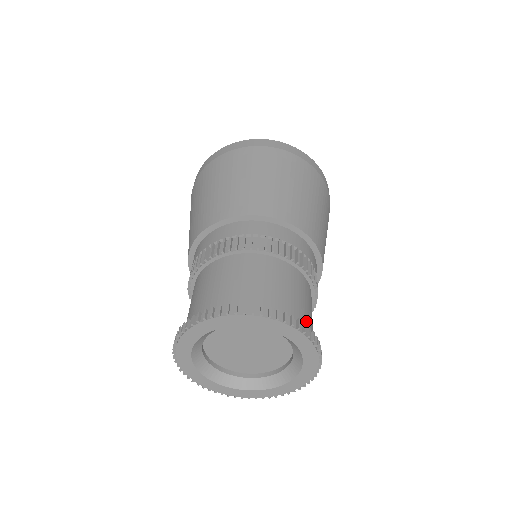
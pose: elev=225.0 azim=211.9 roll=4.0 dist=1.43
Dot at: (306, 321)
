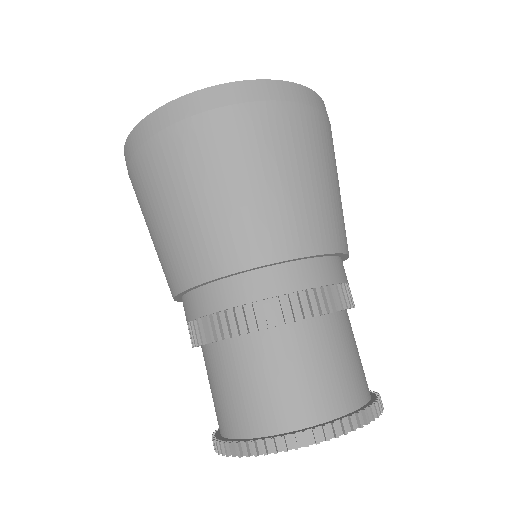
Dot at: occluded
